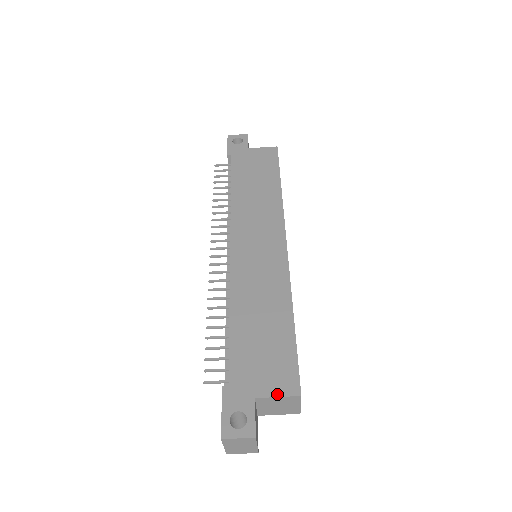
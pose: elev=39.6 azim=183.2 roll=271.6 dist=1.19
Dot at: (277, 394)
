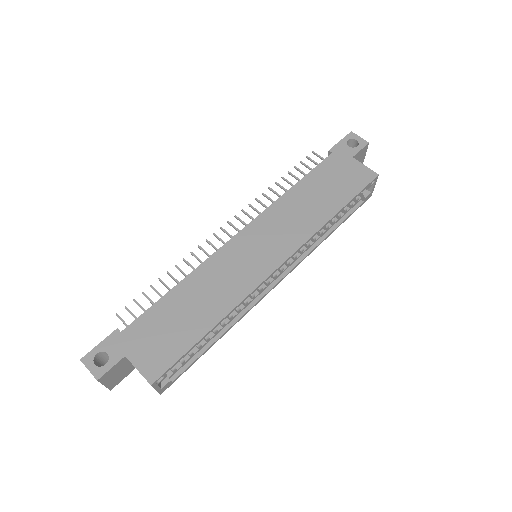
Dot at: (139, 368)
